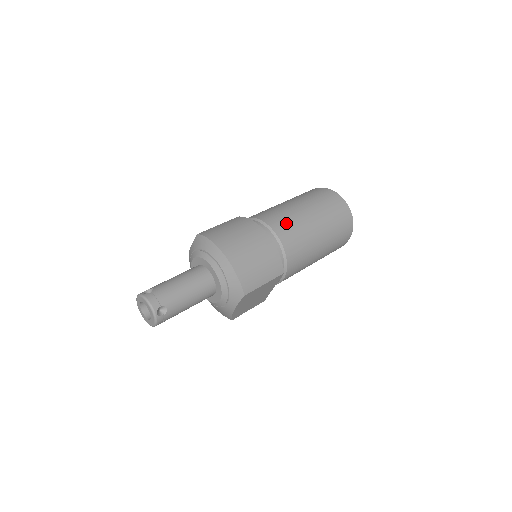
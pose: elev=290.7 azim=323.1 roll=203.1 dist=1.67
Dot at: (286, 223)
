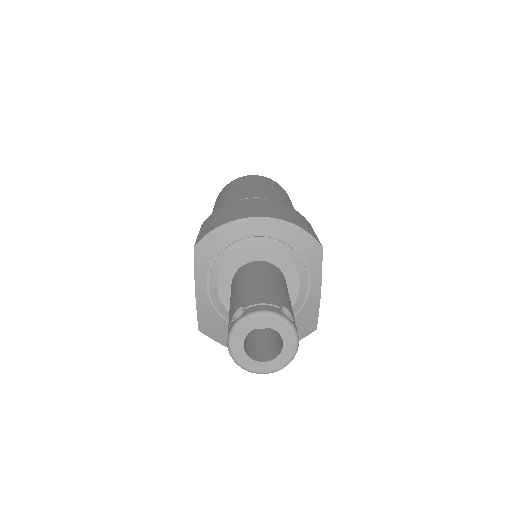
Dot at: (253, 192)
